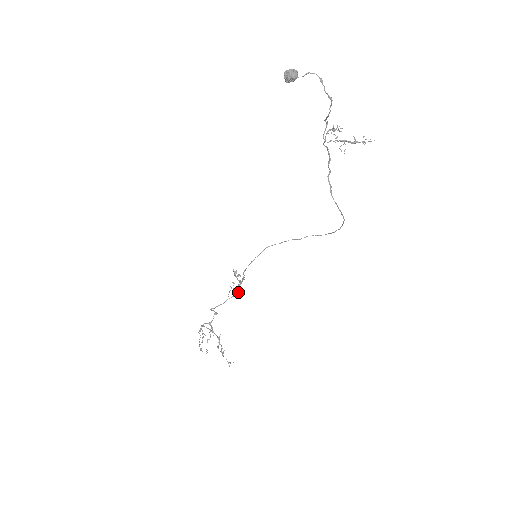
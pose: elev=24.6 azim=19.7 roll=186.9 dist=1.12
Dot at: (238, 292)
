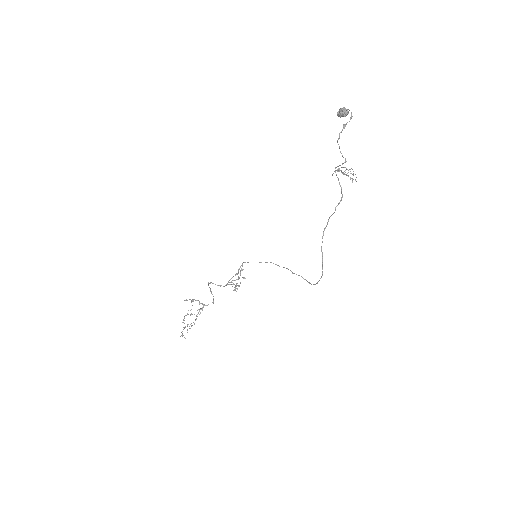
Dot at: (234, 290)
